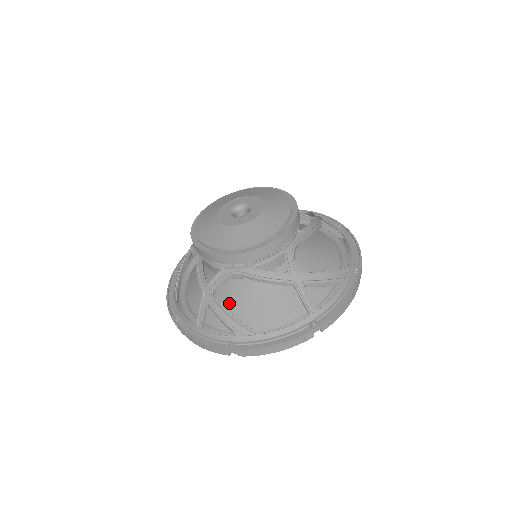
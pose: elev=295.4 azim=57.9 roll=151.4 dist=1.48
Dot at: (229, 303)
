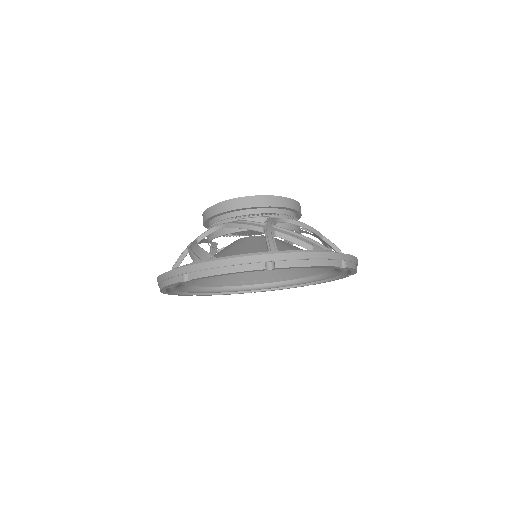
Dot at: occluded
